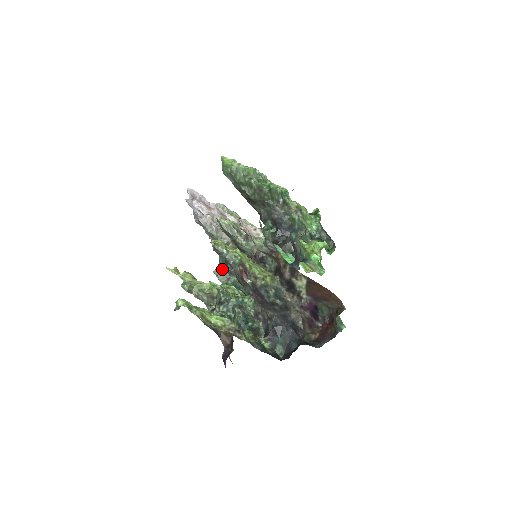
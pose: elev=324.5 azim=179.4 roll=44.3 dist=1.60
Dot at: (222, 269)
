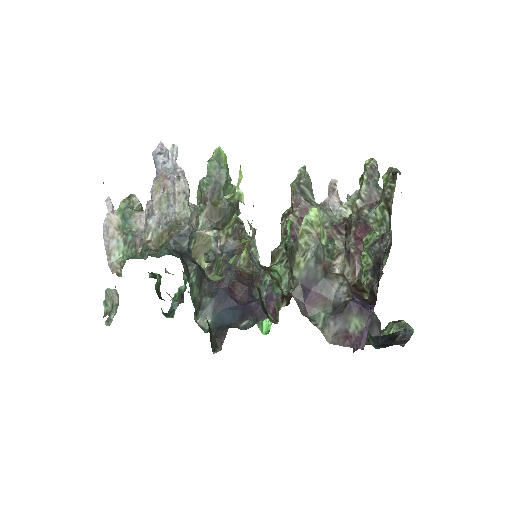
Dot at: occluded
